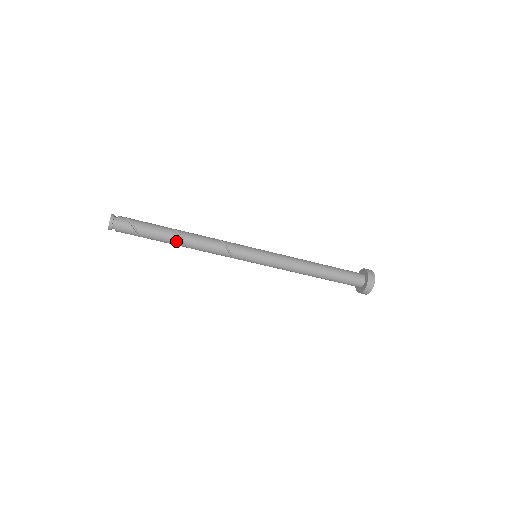
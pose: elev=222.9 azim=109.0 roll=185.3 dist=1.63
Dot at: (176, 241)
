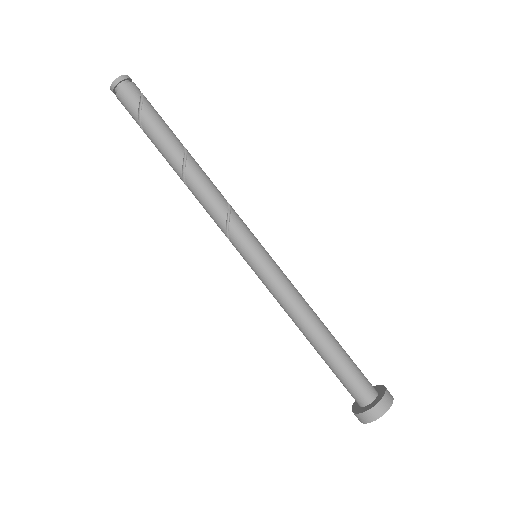
Dot at: (175, 158)
